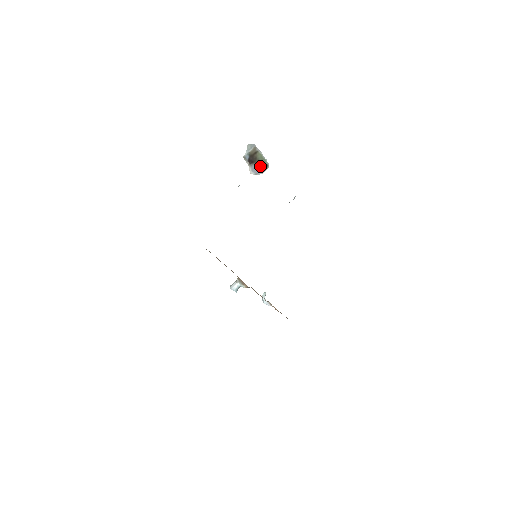
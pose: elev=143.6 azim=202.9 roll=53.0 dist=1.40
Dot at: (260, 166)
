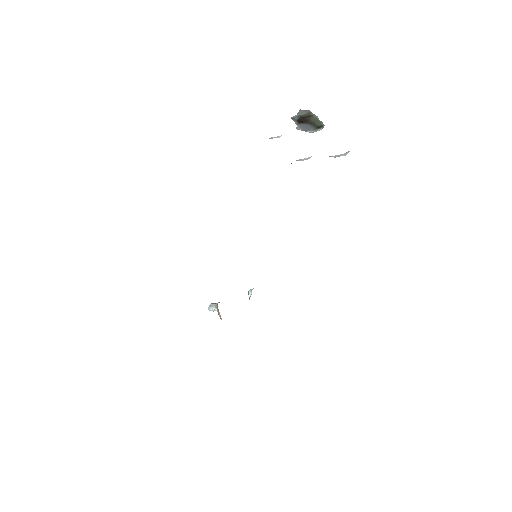
Dot at: (312, 125)
